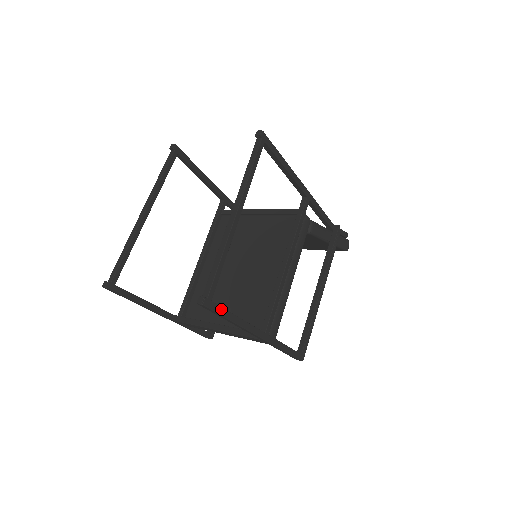
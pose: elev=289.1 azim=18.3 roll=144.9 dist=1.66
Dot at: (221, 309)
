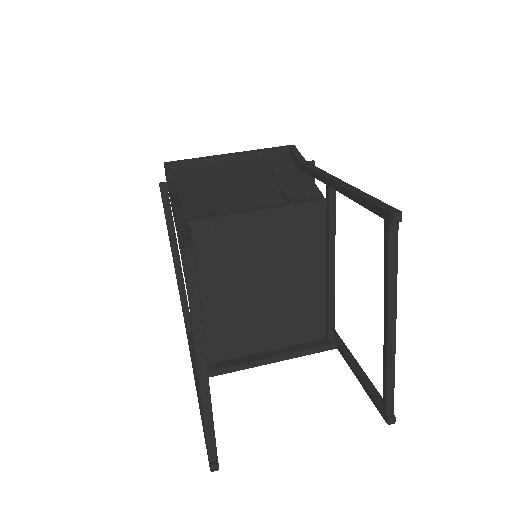
Dot at: (381, 398)
